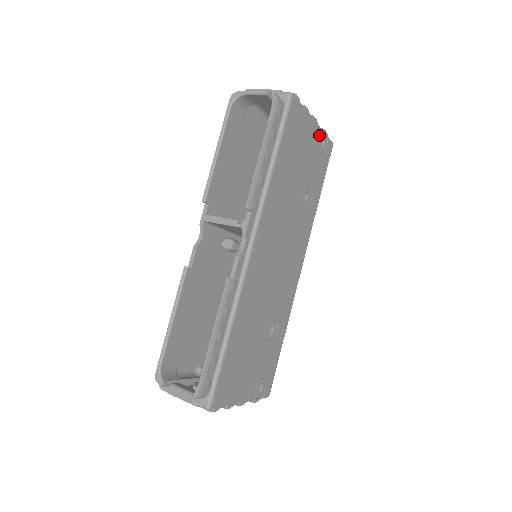
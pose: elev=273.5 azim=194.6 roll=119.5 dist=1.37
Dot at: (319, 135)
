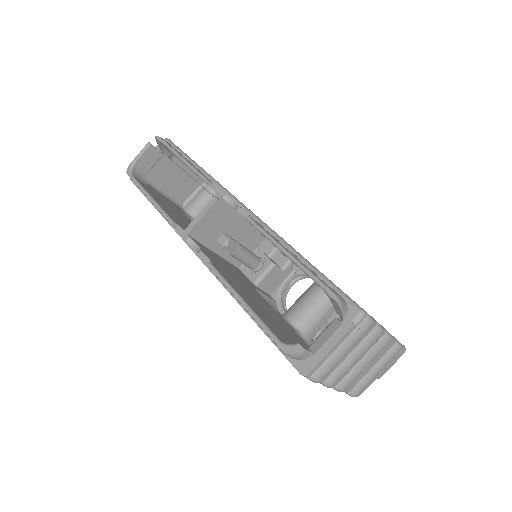
Dot at: occluded
